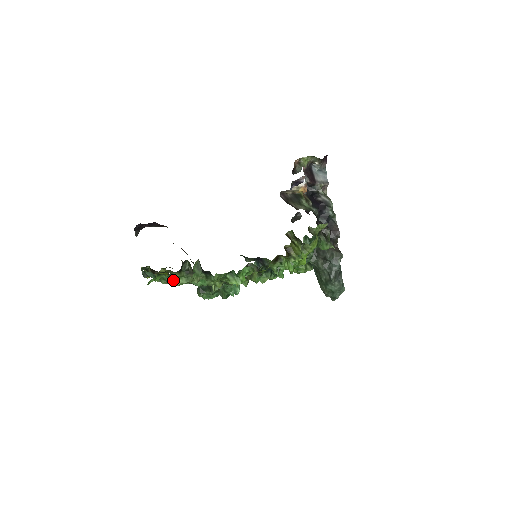
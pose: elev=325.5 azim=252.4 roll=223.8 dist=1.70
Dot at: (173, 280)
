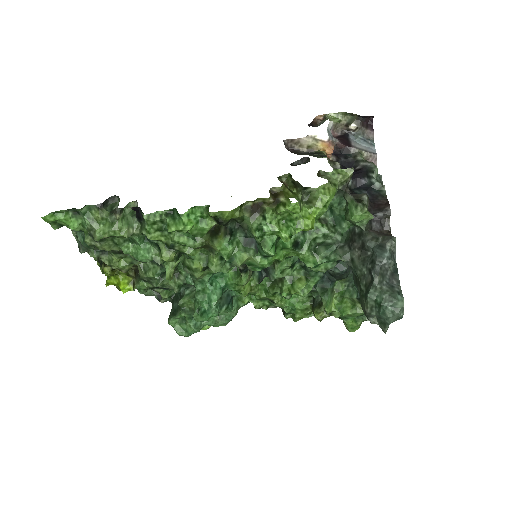
Dot at: (93, 226)
